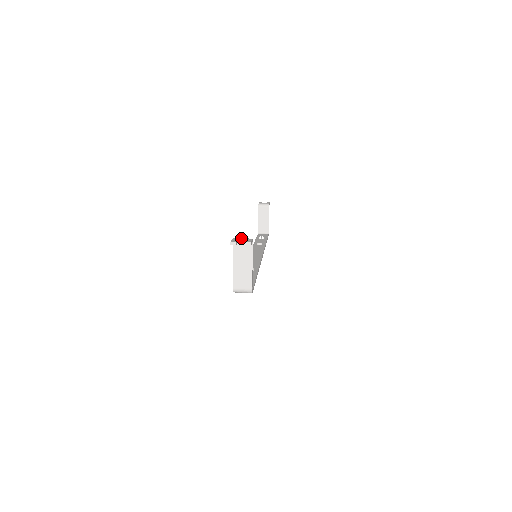
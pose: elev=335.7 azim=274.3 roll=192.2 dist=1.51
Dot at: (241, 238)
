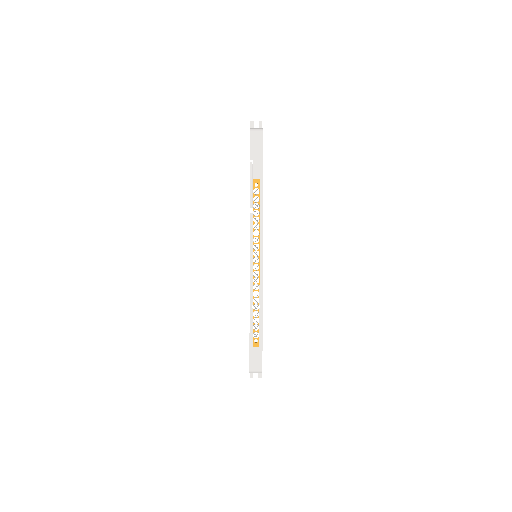
Dot at: occluded
